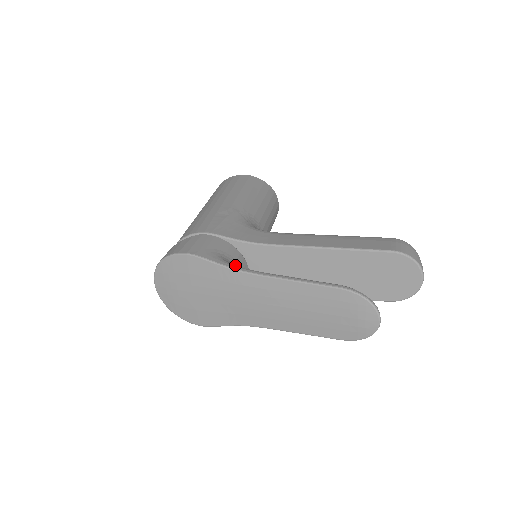
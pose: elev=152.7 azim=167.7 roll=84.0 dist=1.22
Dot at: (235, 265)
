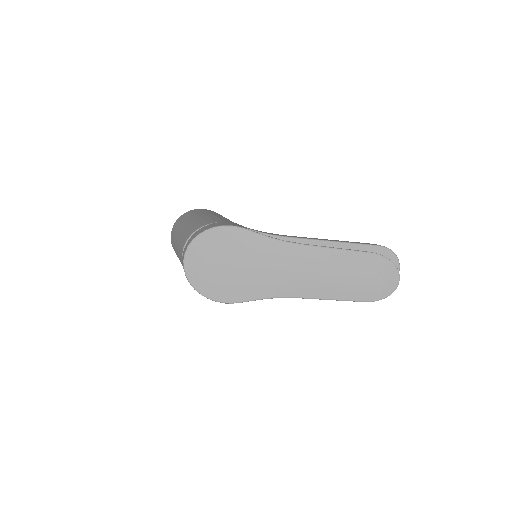
Dot at: (276, 239)
